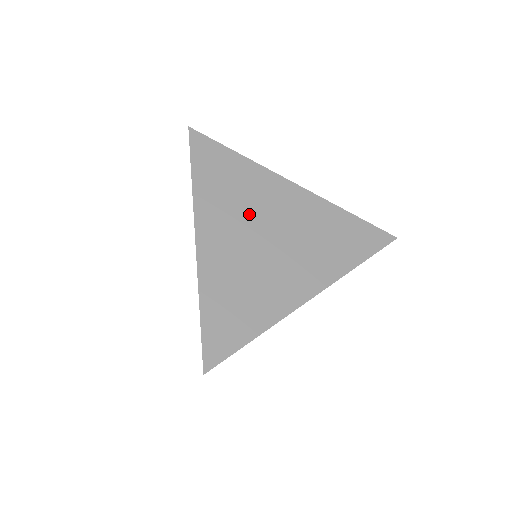
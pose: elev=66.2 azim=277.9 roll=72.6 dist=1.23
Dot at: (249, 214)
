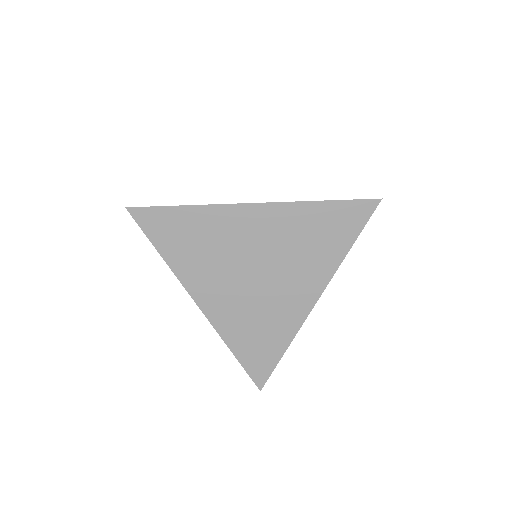
Dot at: (228, 260)
